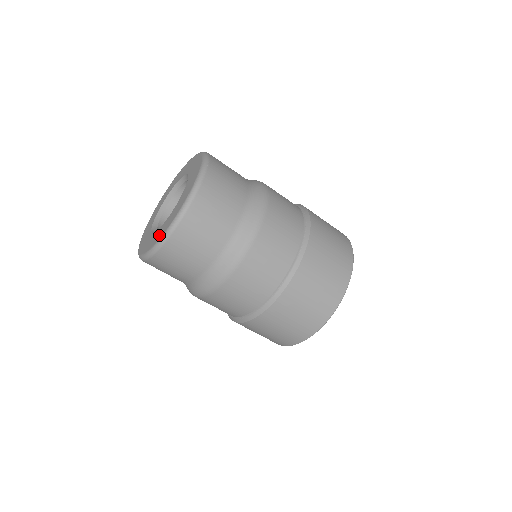
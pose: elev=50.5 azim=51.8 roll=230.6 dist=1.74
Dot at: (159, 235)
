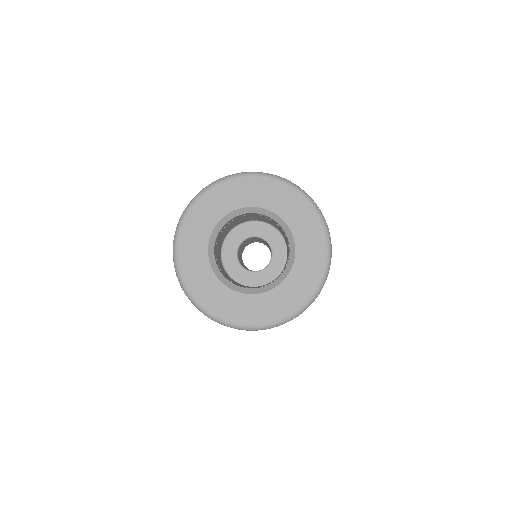
Dot at: (260, 315)
